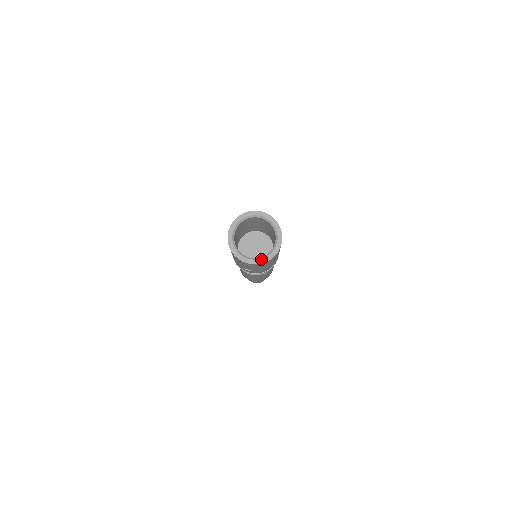
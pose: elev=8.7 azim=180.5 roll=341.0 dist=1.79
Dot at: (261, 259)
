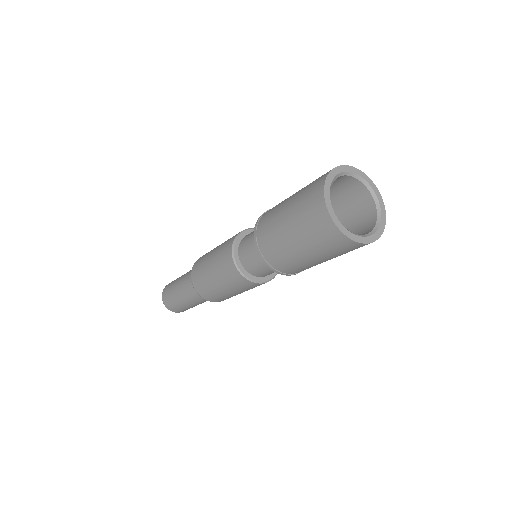
Dot at: (381, 221)
